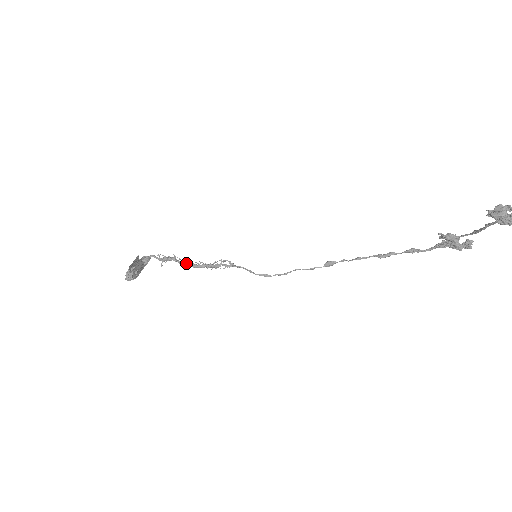
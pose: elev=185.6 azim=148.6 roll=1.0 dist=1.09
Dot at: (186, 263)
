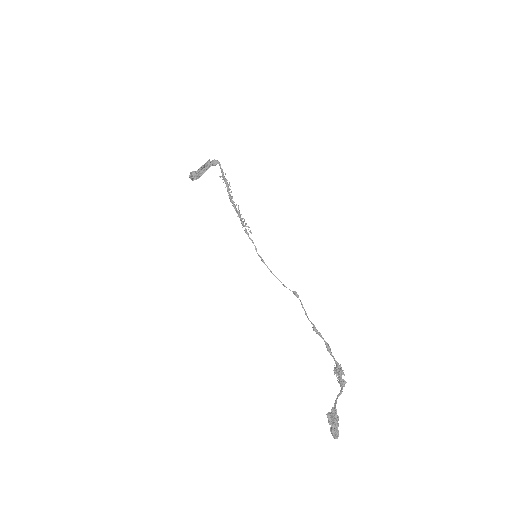
Dot at: (230, 198)
